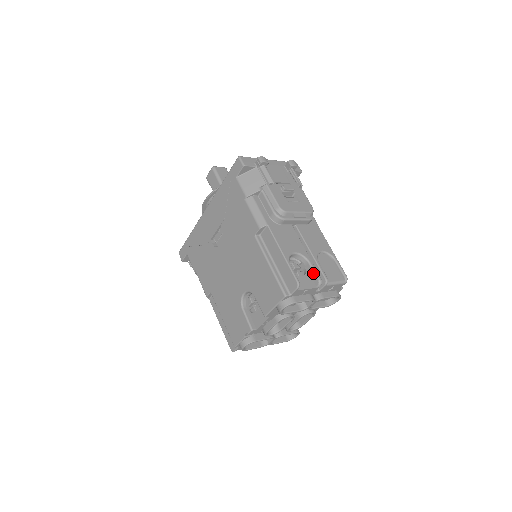
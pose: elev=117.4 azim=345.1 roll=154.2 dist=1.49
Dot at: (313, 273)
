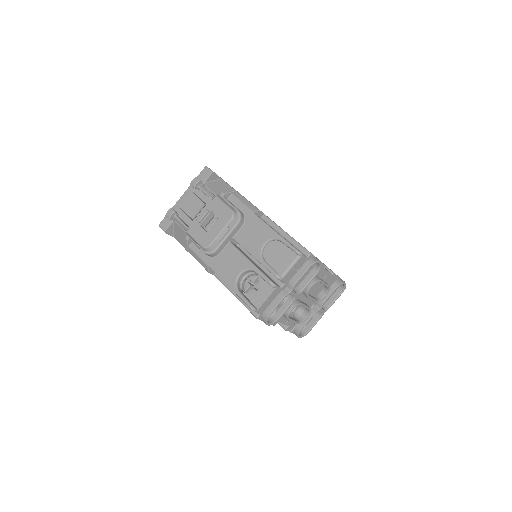
Dot at: (263, 280)
